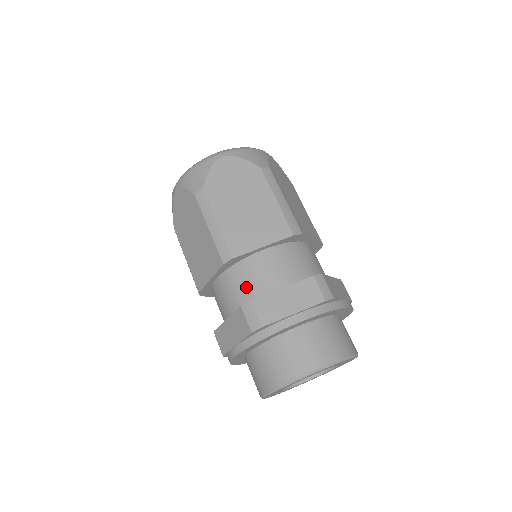
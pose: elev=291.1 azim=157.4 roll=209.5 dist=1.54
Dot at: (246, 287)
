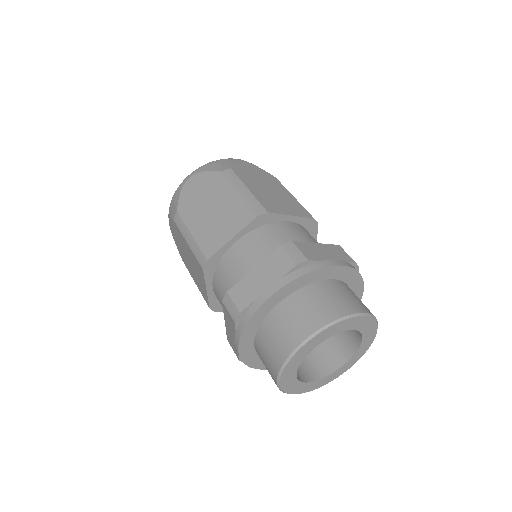
Dot at: (277, 242)
